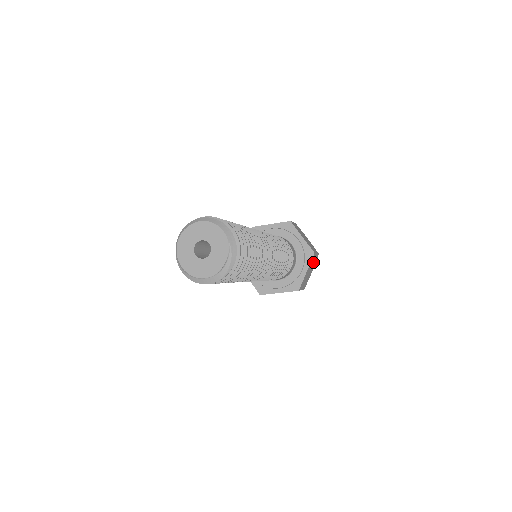
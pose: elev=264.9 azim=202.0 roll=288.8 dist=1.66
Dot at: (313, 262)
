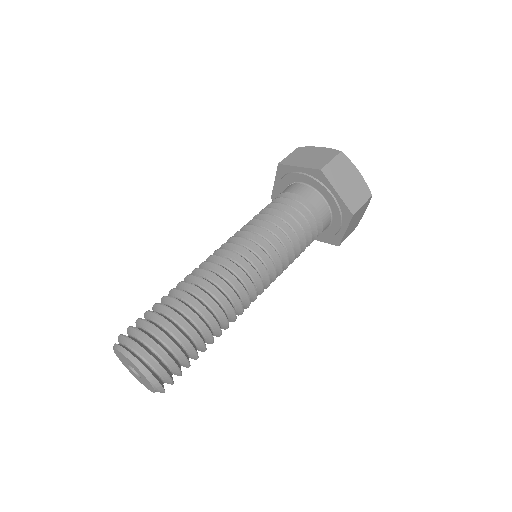
Dot at: (360, 211)
